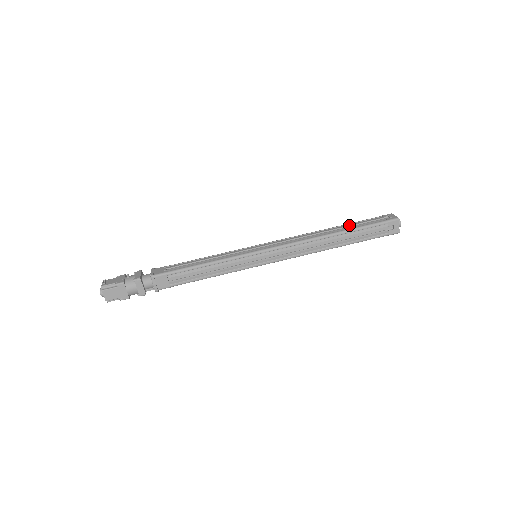
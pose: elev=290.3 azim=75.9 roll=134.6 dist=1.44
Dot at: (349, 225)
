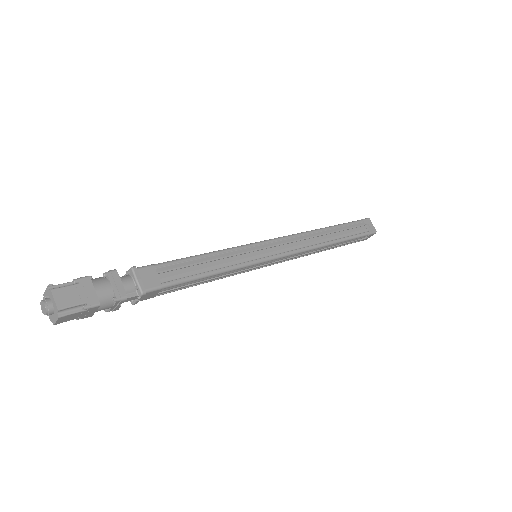
Dot at: occluded
